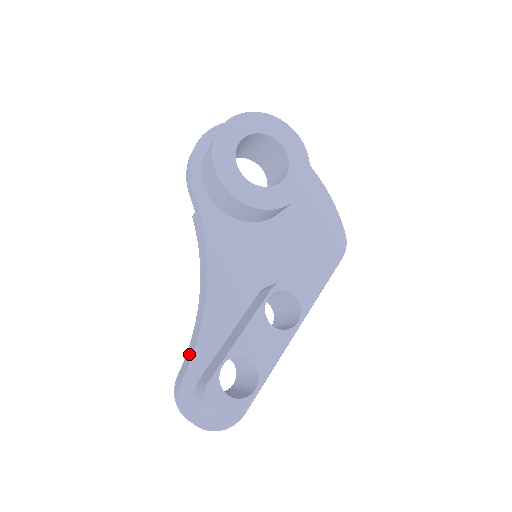
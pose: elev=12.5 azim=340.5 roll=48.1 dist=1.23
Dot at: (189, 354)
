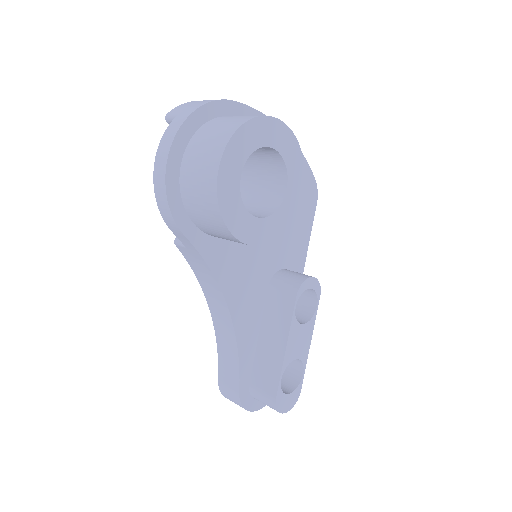
Dot at: (229, 367)
